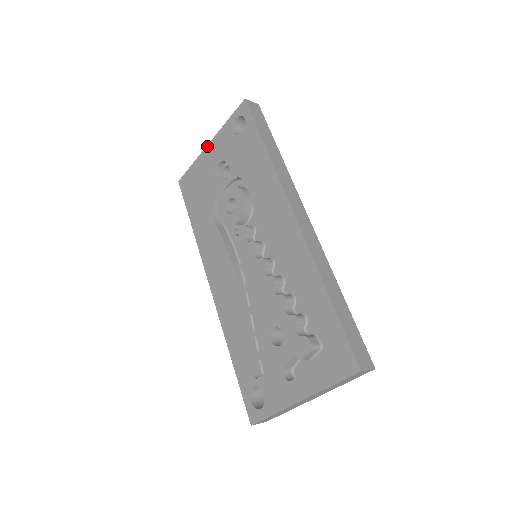
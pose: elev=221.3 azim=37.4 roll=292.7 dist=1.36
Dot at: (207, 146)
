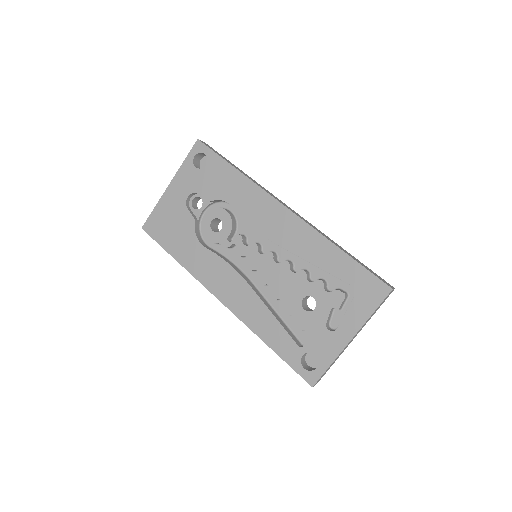
Dot at: (168, 187)
